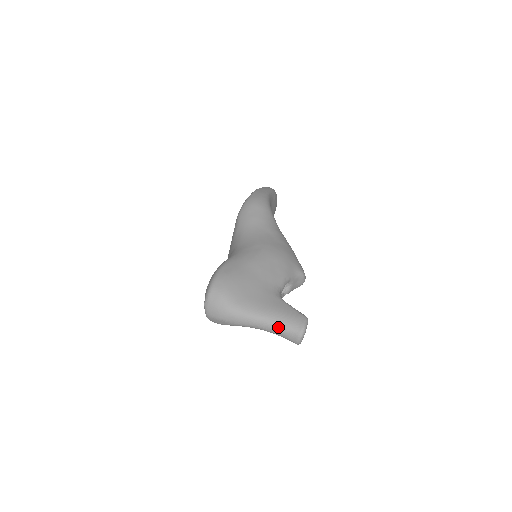
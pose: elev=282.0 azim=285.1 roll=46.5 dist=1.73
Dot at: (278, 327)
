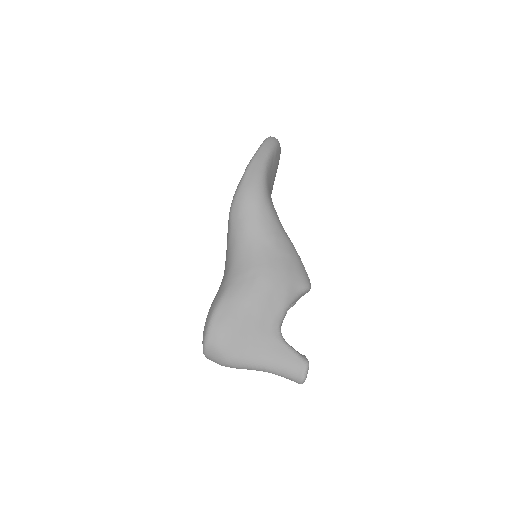
Dot at: (278, 374)
